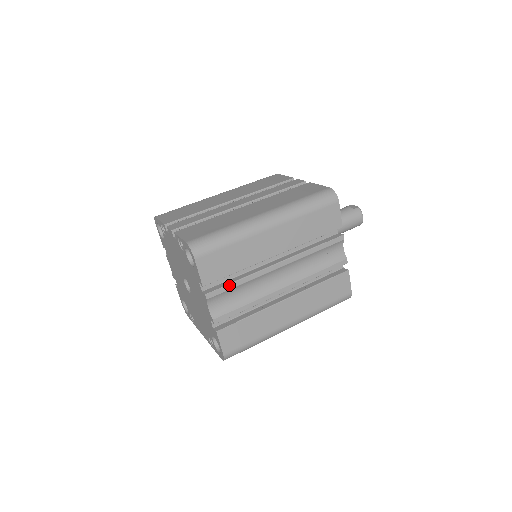
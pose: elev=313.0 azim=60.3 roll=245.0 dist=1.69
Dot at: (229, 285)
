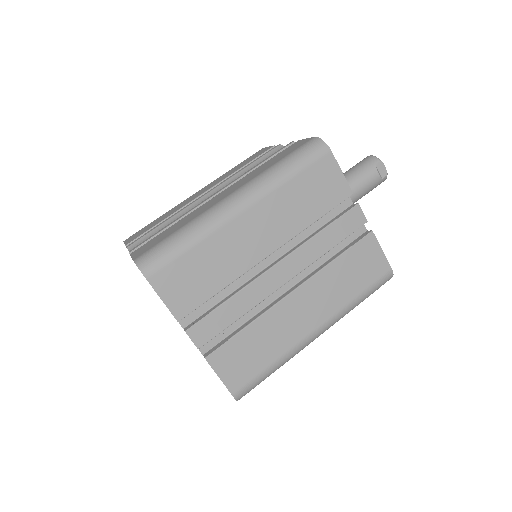
Dot at: occluded
